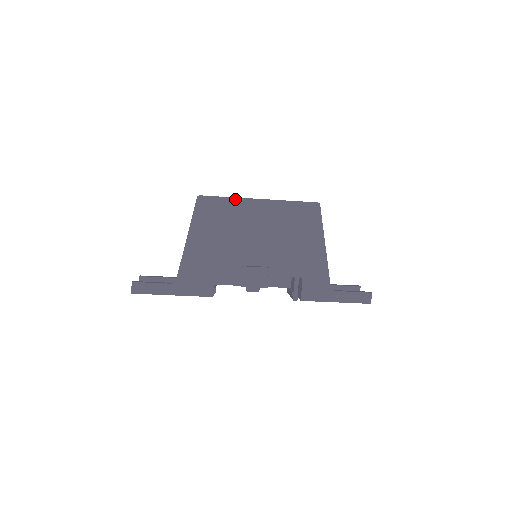
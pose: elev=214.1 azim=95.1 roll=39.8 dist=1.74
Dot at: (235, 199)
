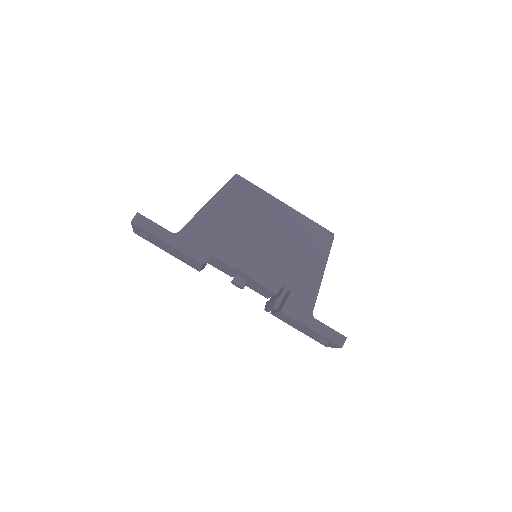
Dot at: (266, 193)
